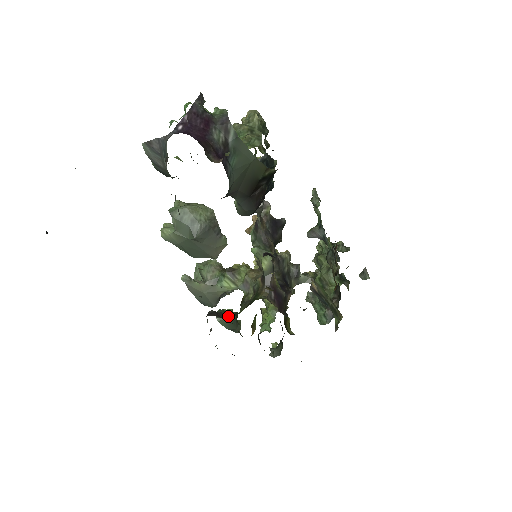
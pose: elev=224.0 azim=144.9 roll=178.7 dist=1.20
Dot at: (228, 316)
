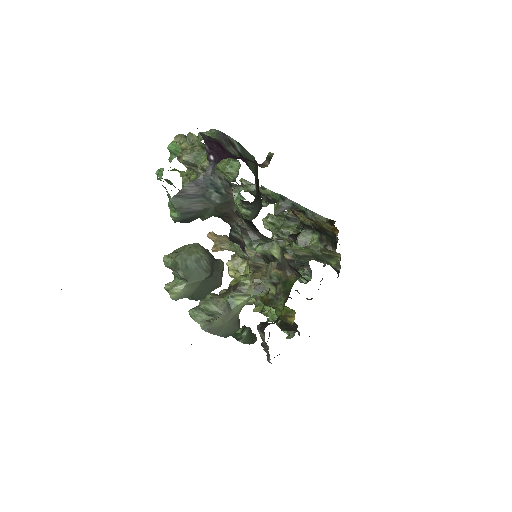
Dot at: (246, 332)
